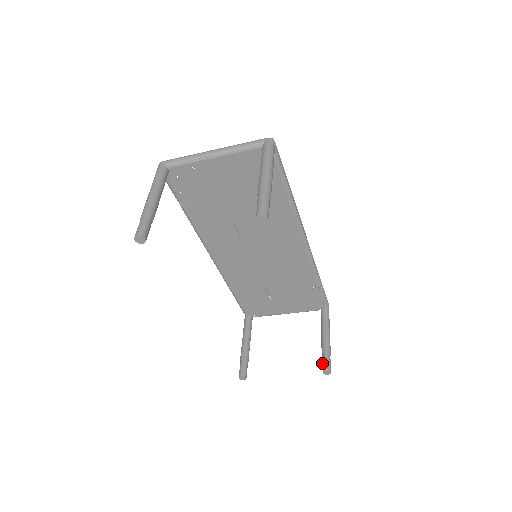
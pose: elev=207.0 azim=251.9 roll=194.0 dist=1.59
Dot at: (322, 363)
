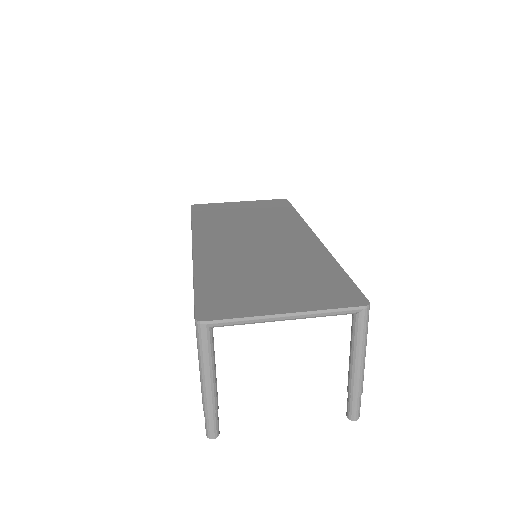
Dot at: occluded
